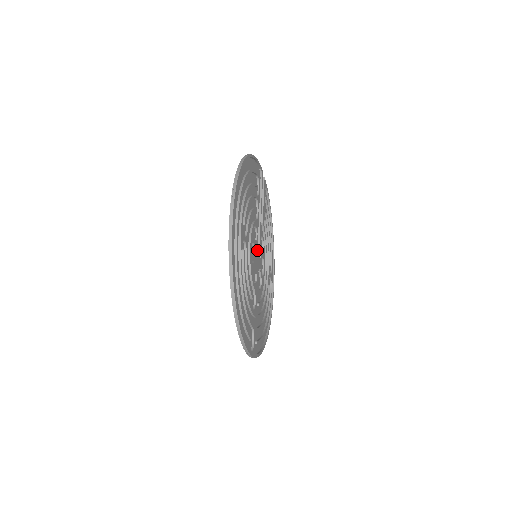
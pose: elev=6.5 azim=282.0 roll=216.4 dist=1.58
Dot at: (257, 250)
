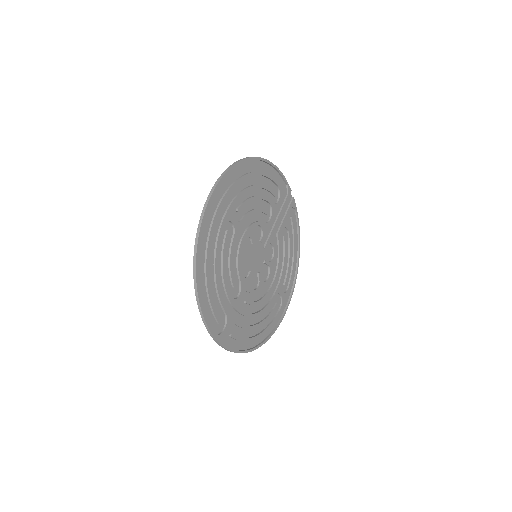
Dot at: (260, 253)
